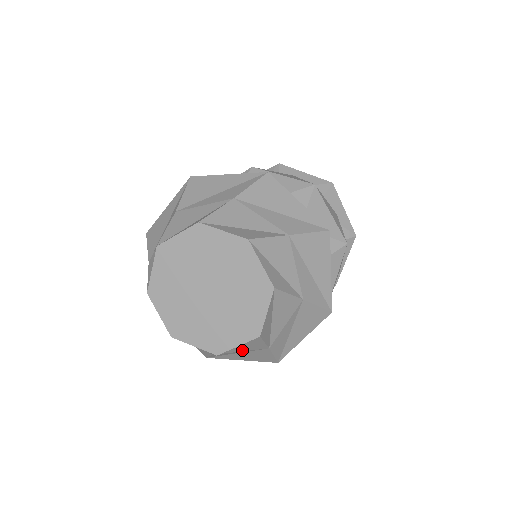
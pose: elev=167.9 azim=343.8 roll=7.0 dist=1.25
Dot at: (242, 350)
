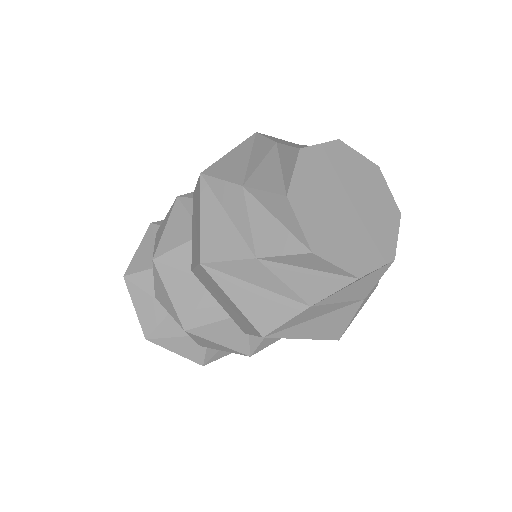
Dot at: occluded
